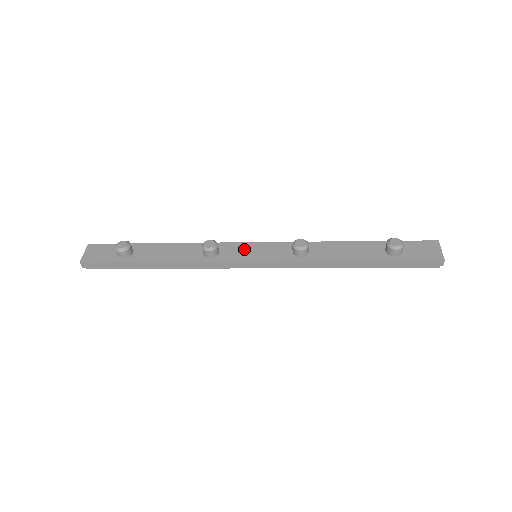
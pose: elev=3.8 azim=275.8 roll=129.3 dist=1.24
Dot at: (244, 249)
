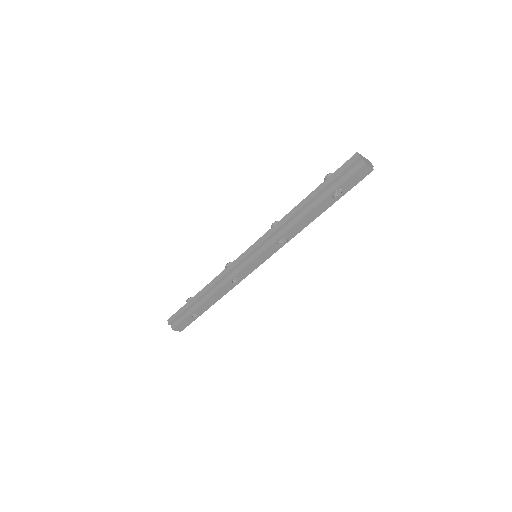
Dot at: occluded
